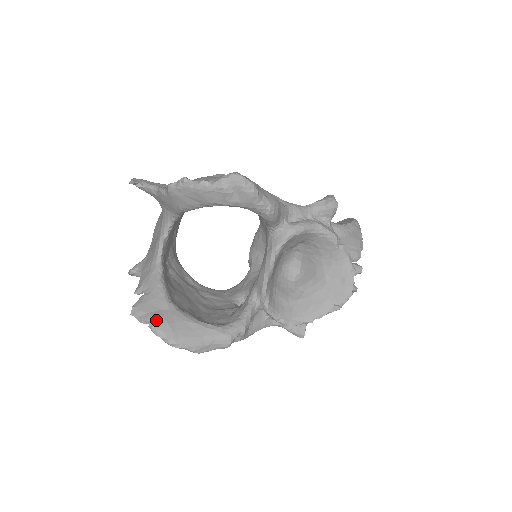
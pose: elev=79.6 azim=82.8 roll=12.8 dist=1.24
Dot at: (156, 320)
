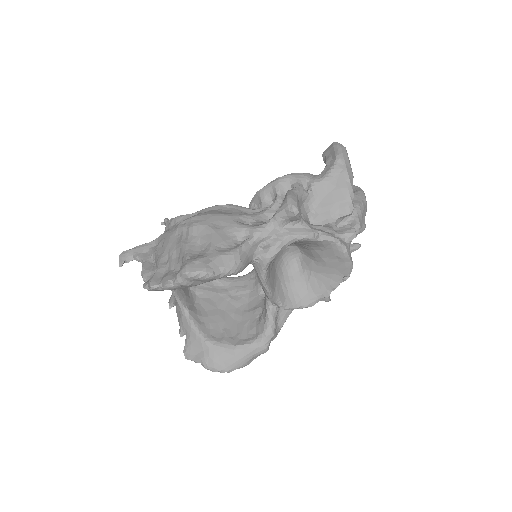
Dot at: (204, 361)
